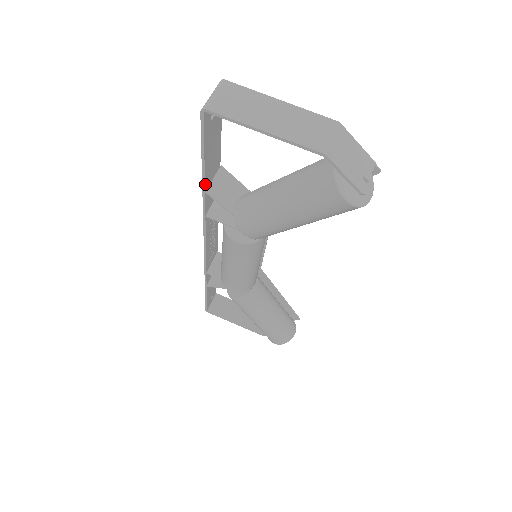
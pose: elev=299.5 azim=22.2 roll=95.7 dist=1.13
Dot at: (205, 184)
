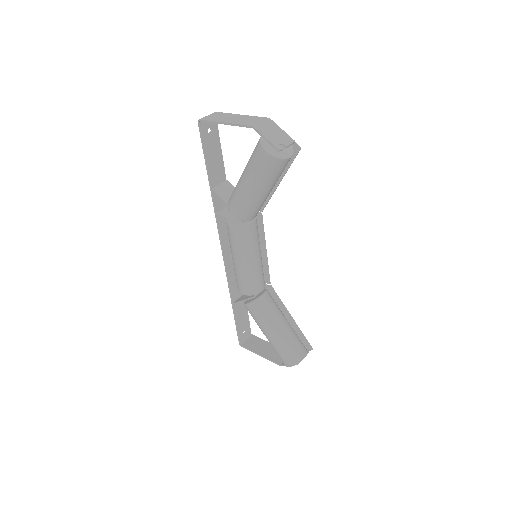
Dot at: (211, 182)
